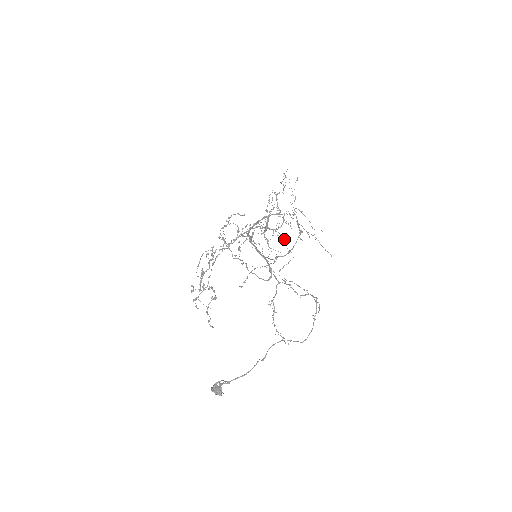
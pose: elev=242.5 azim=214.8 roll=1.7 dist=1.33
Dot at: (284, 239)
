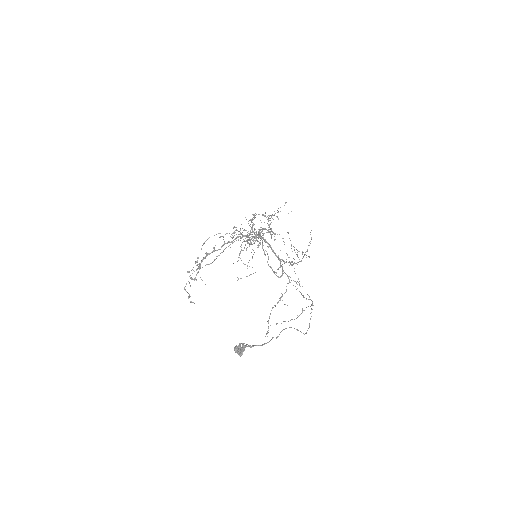
Dot at: occluded
